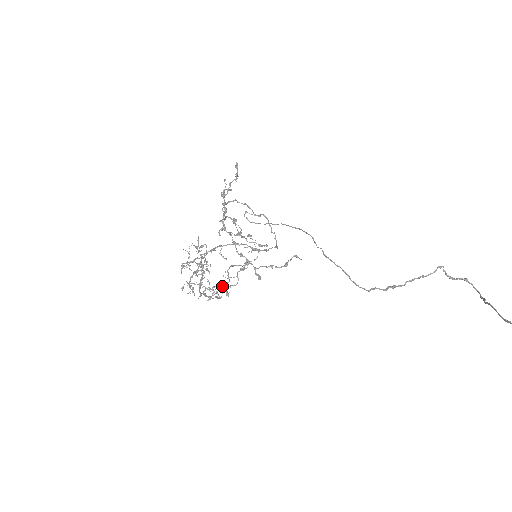
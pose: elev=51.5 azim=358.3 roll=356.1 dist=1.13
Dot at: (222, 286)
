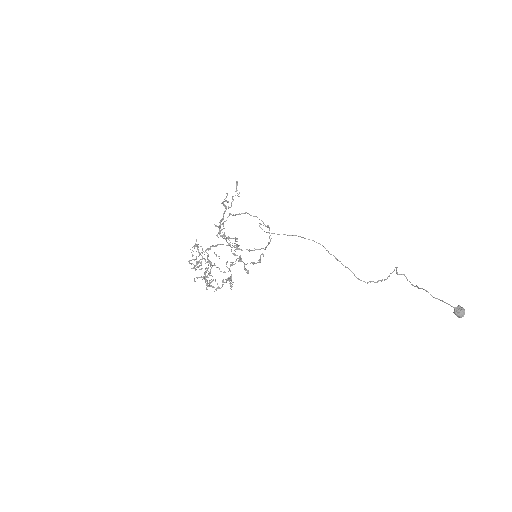
Dot at: occluded
